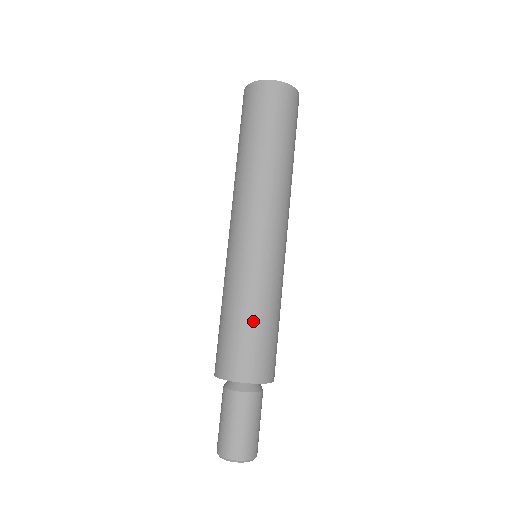
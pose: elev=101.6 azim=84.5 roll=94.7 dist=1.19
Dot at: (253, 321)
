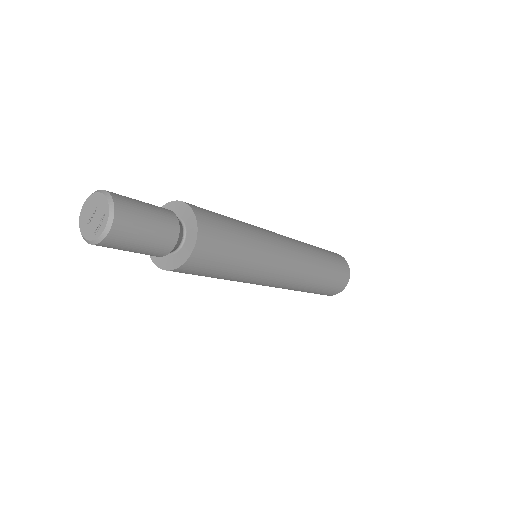
Dot at: (234, 221)
